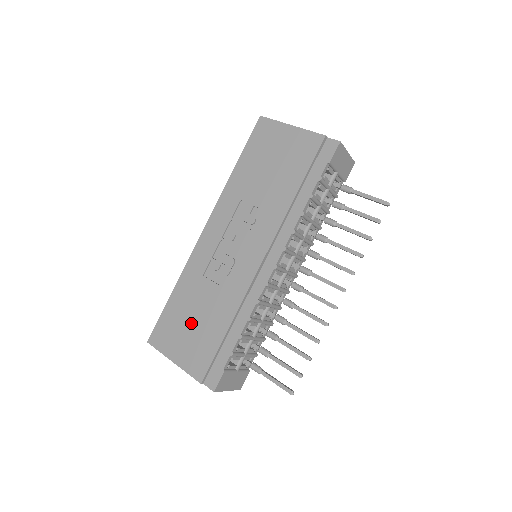
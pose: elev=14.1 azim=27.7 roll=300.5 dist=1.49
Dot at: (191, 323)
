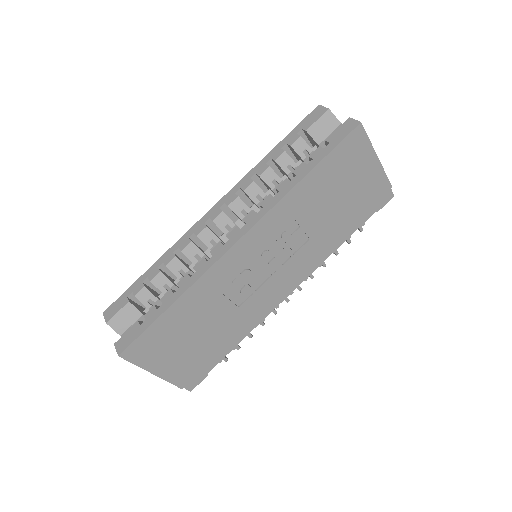
Dot at: (189, 338)
